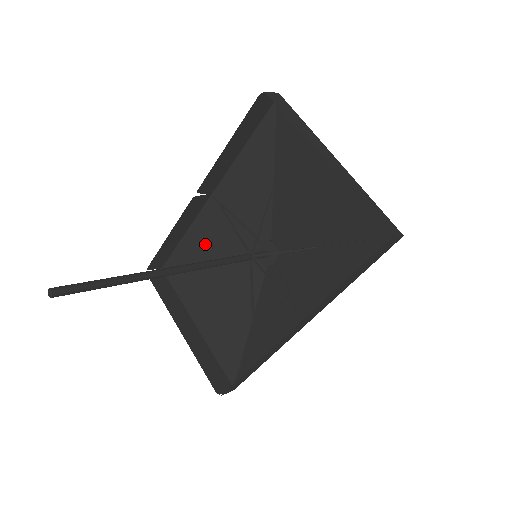
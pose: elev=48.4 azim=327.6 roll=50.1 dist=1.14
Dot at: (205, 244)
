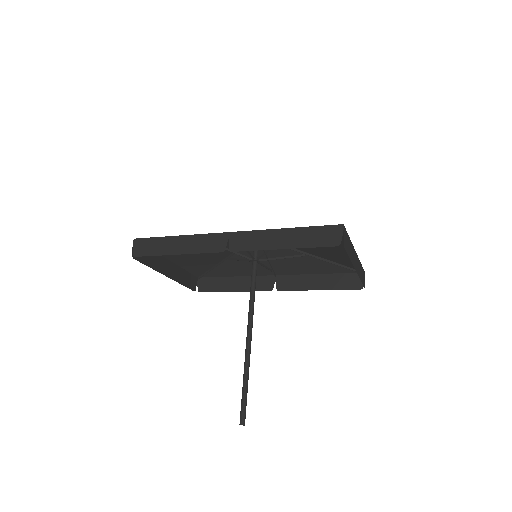
Dot at: occluded
